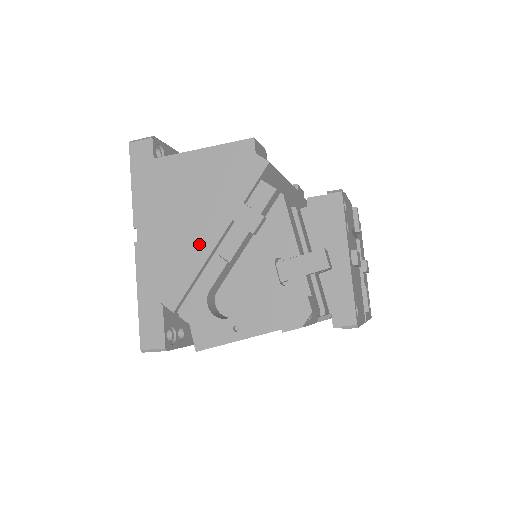
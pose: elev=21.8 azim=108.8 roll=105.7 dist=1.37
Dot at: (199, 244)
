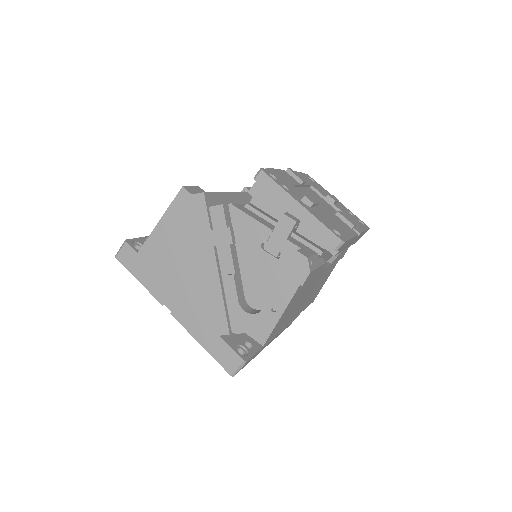
Dot at: (208, 279)
